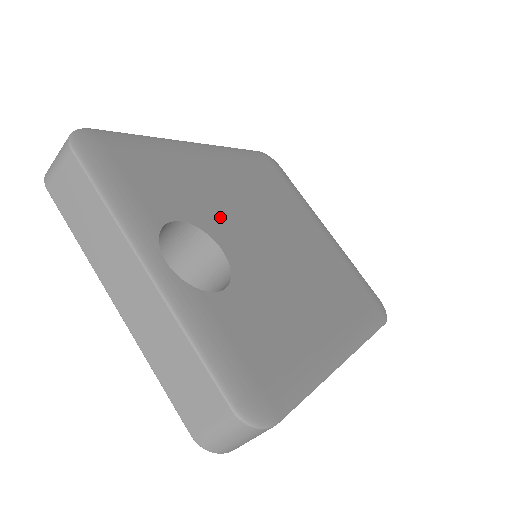
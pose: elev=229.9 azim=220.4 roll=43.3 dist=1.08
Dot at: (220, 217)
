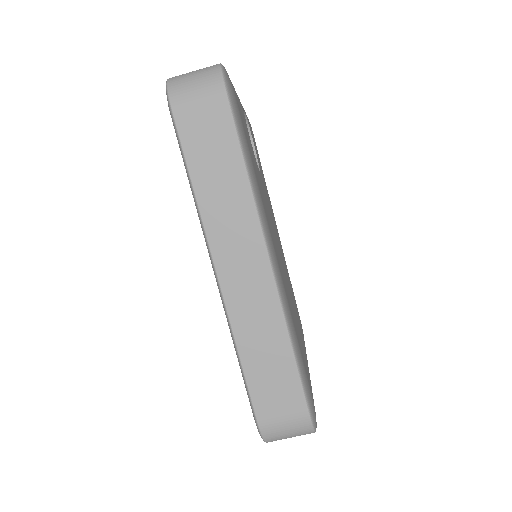
Dot at: (267, 197)
